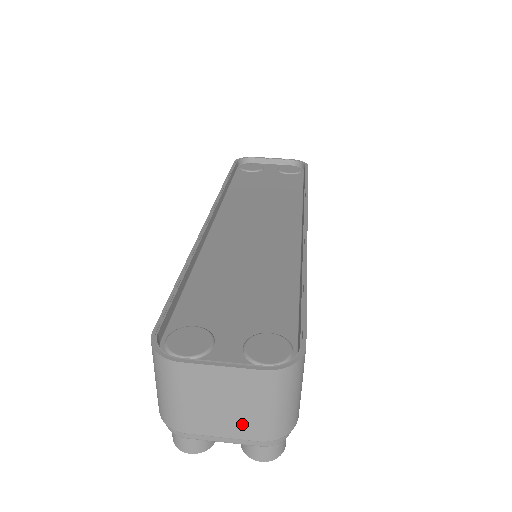
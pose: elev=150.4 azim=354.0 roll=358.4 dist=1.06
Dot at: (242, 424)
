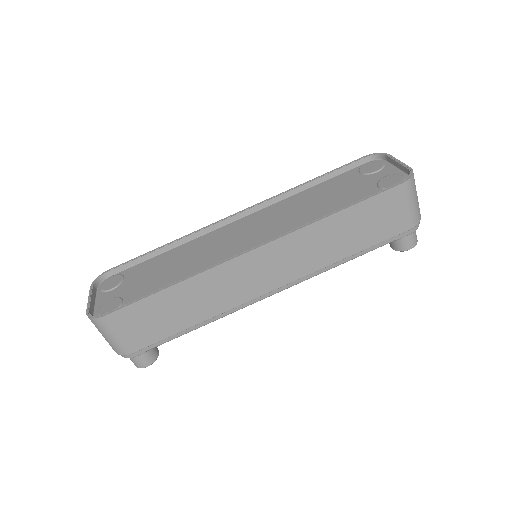
Dot at: occluded
